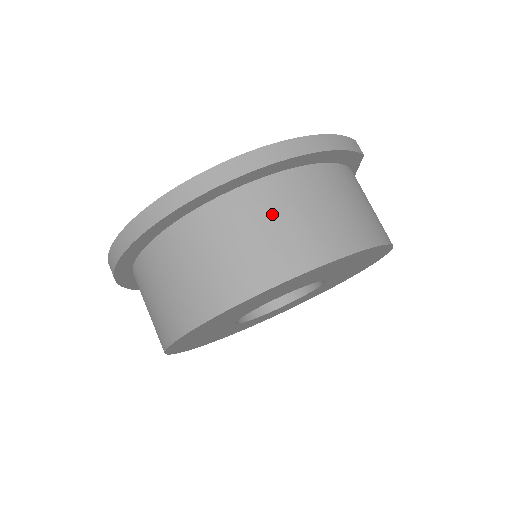
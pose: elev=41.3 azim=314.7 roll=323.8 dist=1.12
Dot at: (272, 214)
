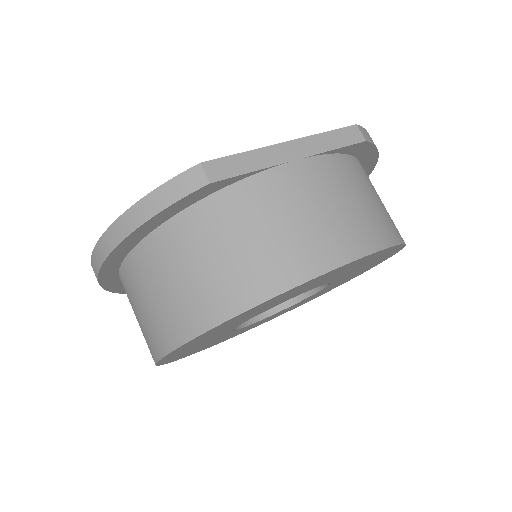
Dot at: (135, 299)
